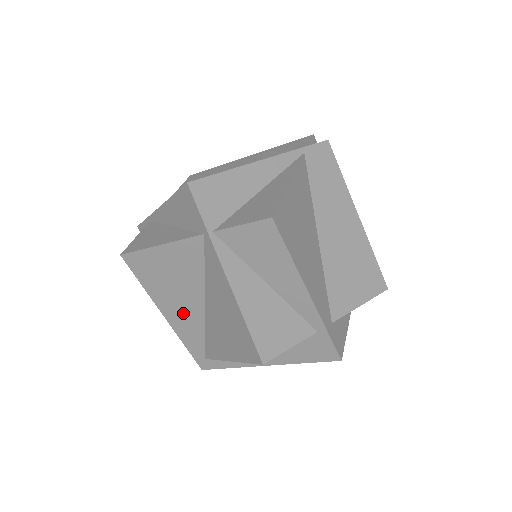
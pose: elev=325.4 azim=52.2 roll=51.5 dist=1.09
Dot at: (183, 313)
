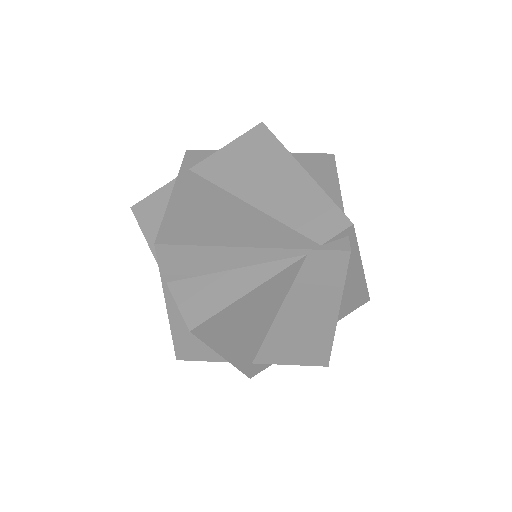
Dot at: occluded
